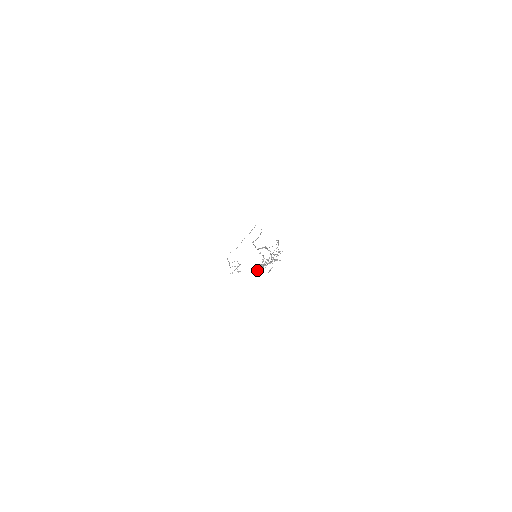
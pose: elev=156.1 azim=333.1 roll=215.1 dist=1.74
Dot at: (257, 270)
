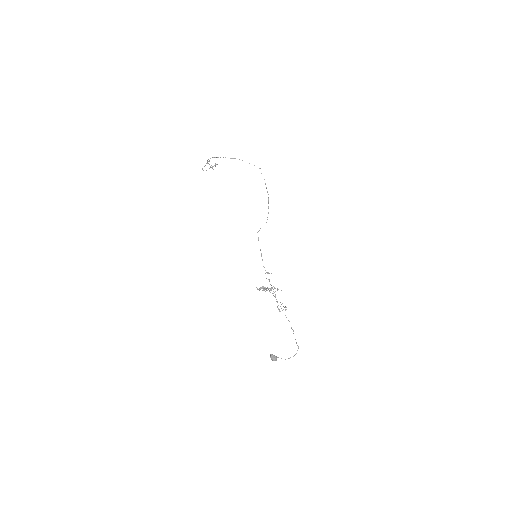
Dot at: (271, 358)
